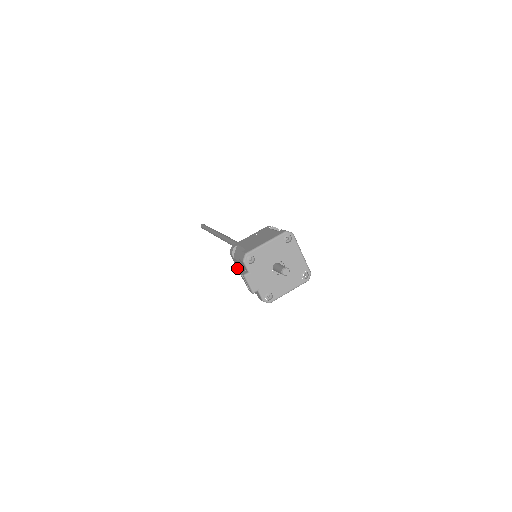
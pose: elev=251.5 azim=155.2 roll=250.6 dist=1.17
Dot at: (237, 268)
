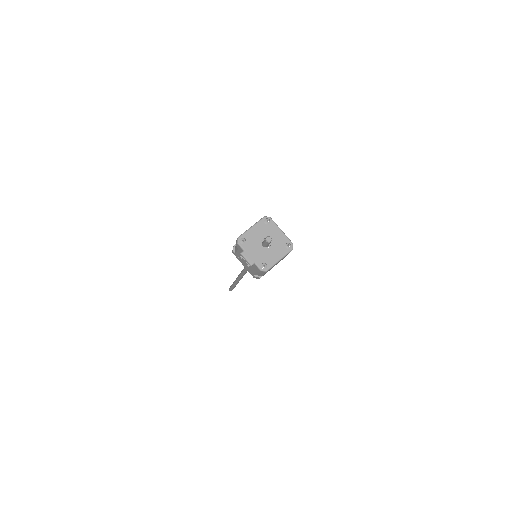
Dot at: occluded
